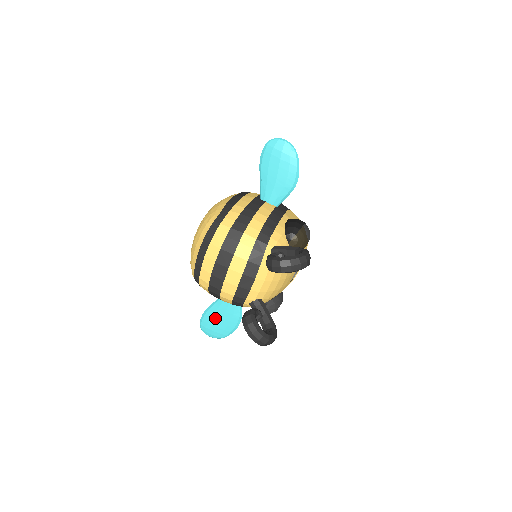
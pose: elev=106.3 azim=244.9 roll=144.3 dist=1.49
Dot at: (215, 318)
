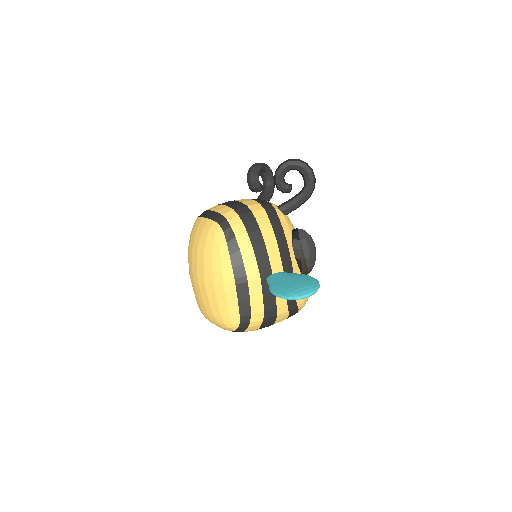
Dot at: (286, 284)
